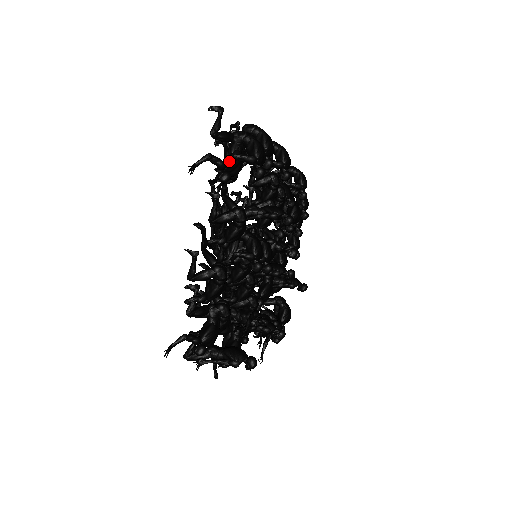
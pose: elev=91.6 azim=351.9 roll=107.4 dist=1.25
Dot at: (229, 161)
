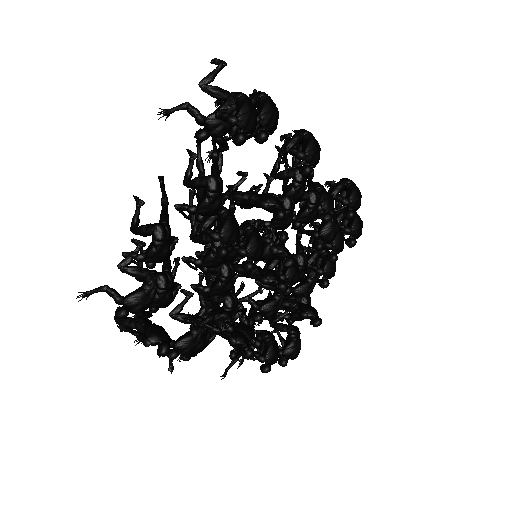
Dot at: (209, 117)
